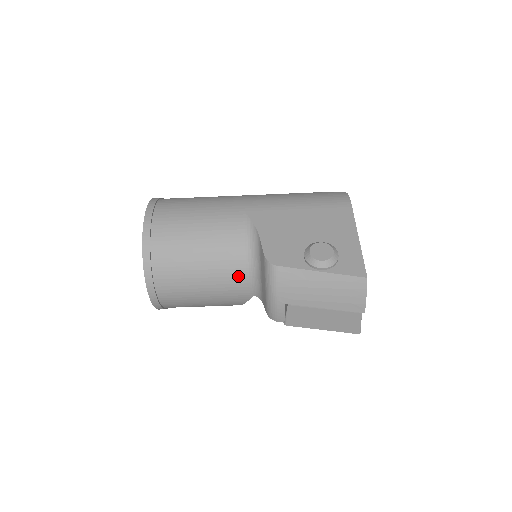
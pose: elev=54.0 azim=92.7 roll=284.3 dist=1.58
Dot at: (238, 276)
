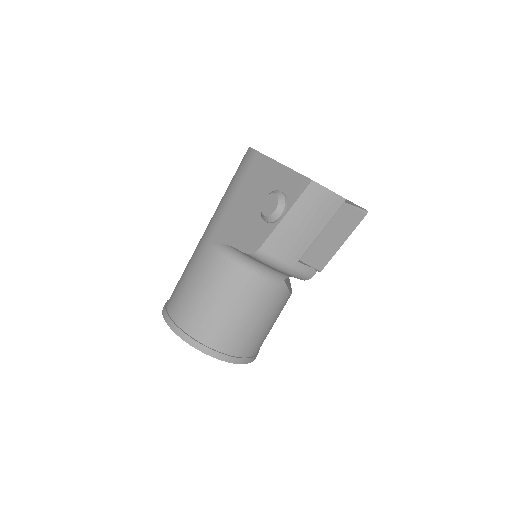
Dot at: (256, 283)
